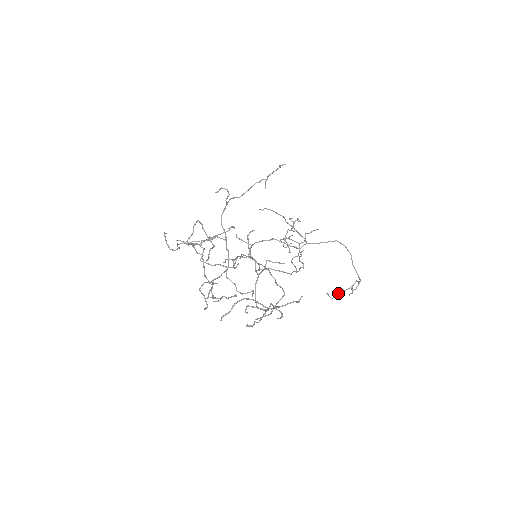
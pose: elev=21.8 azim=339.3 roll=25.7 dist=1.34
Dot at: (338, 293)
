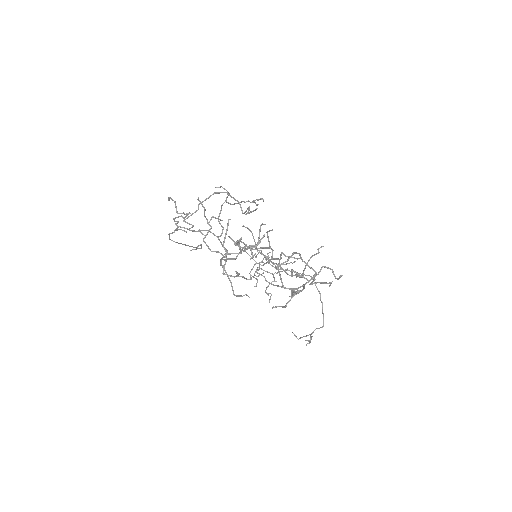
Dot at: occluded
